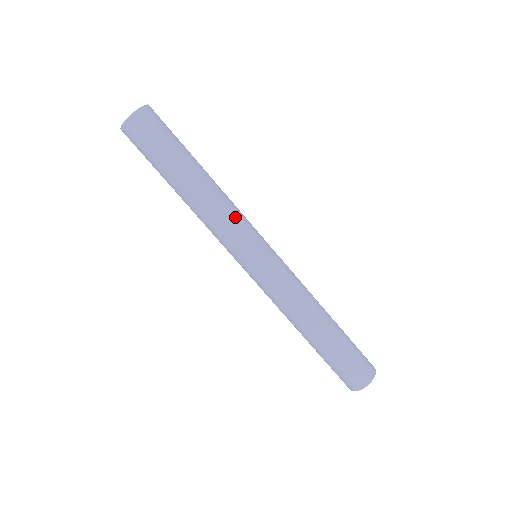
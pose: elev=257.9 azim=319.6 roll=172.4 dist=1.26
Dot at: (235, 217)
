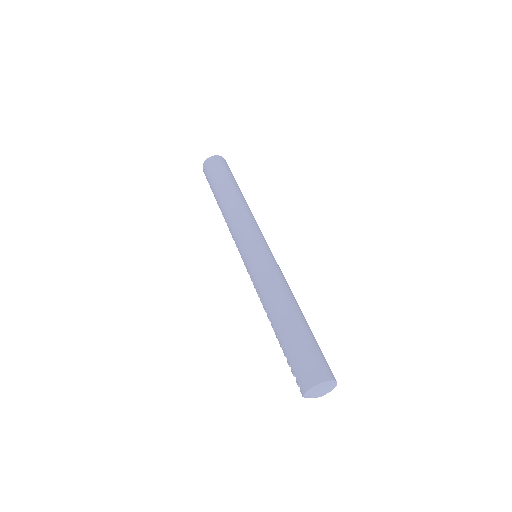
Dot at: occluded
